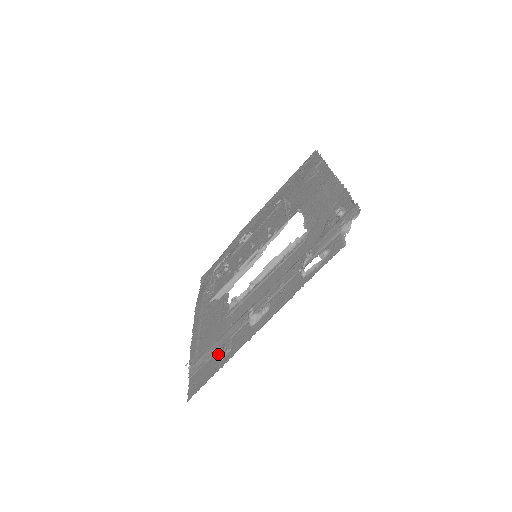
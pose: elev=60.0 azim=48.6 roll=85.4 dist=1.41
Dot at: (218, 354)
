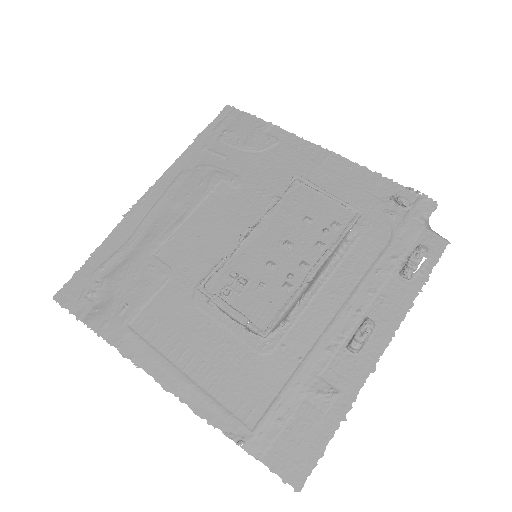
Dot at: (311, 405)
